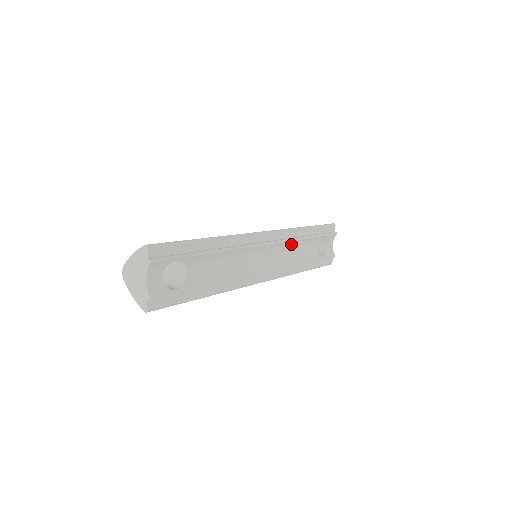
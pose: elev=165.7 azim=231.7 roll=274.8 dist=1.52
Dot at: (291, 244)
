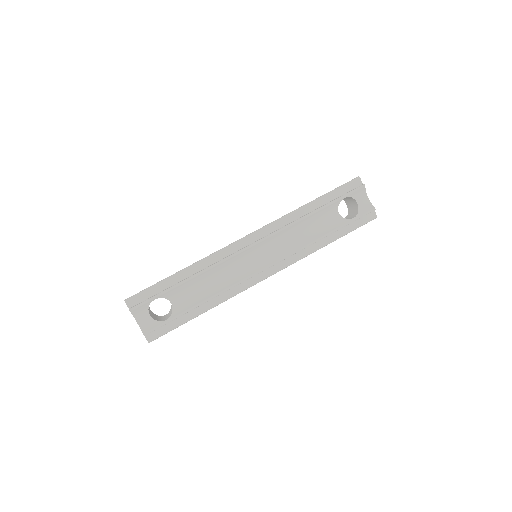
Dot at: (291, 229)
